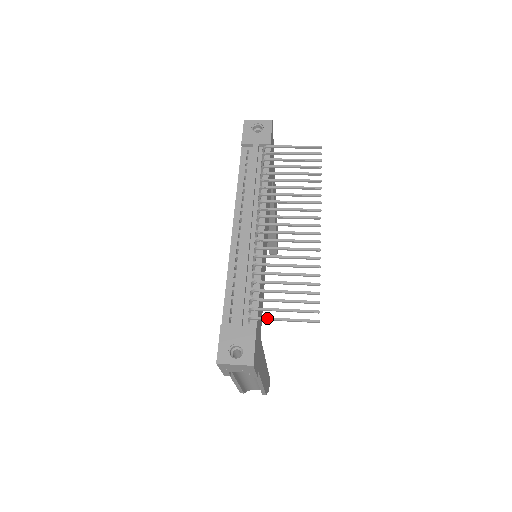
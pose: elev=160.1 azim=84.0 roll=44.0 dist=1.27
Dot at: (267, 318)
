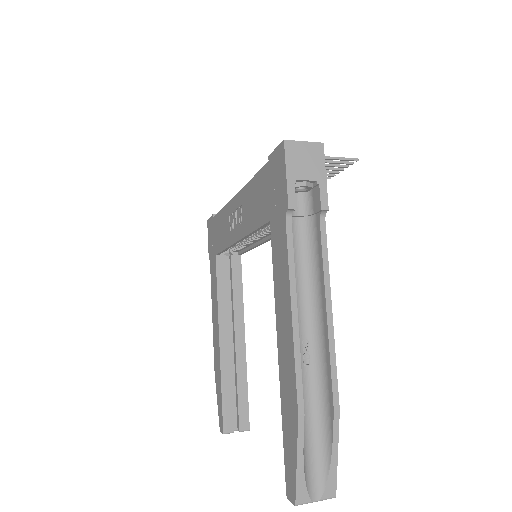
Dot at: occluded
